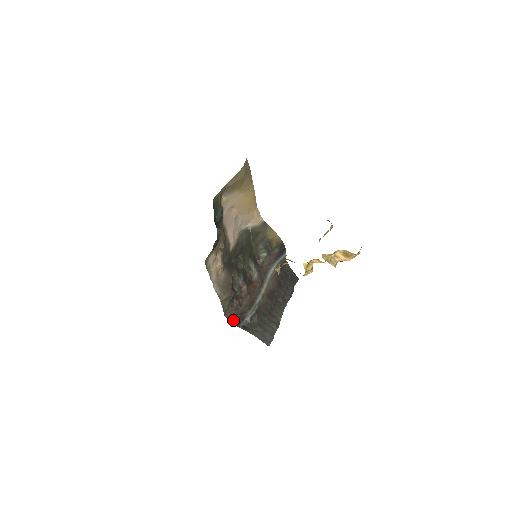
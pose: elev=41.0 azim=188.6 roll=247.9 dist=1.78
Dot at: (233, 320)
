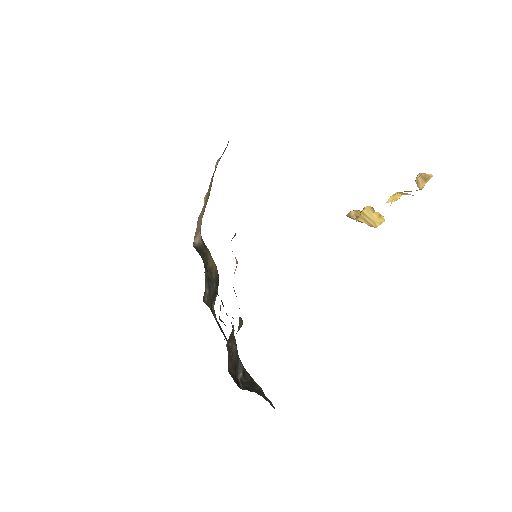
Dot at: (234, 379)
